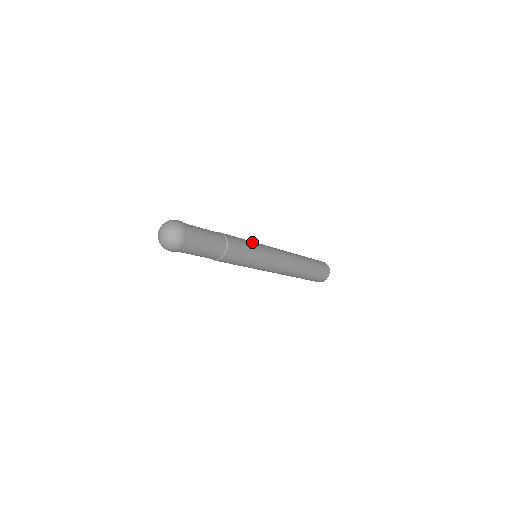
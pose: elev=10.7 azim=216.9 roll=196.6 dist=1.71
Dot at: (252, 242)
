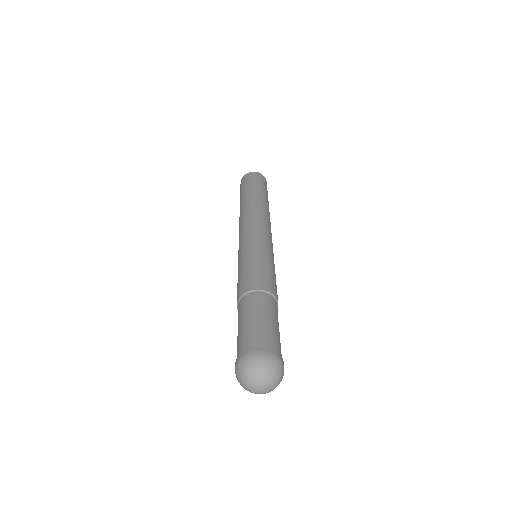
Dot at: (273, 261)
